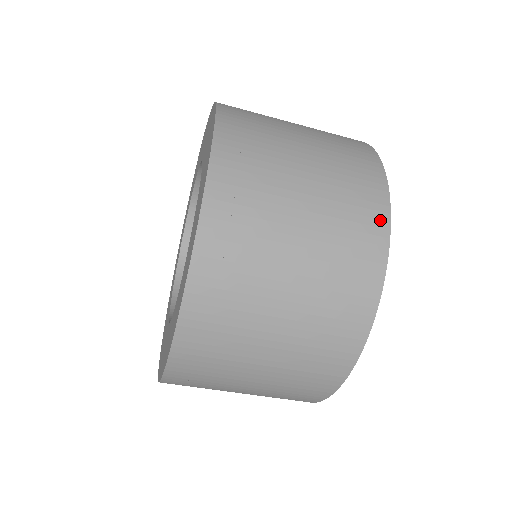
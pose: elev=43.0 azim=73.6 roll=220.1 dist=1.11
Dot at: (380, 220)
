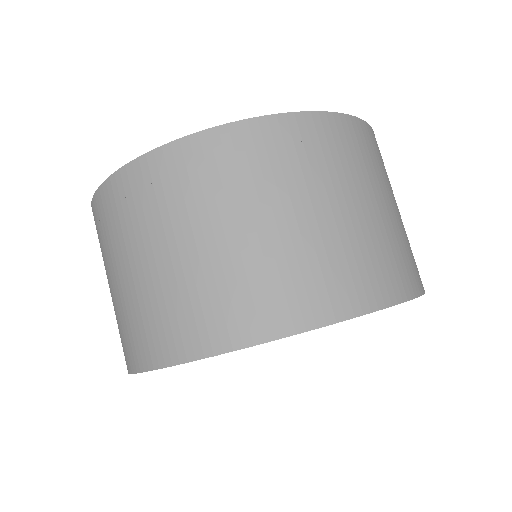
Dot at: (420, 283)
